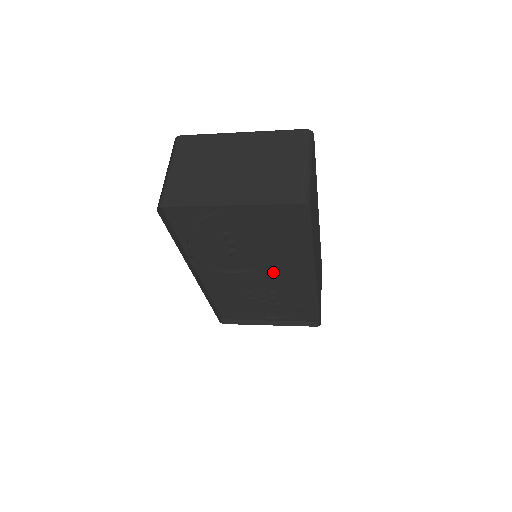
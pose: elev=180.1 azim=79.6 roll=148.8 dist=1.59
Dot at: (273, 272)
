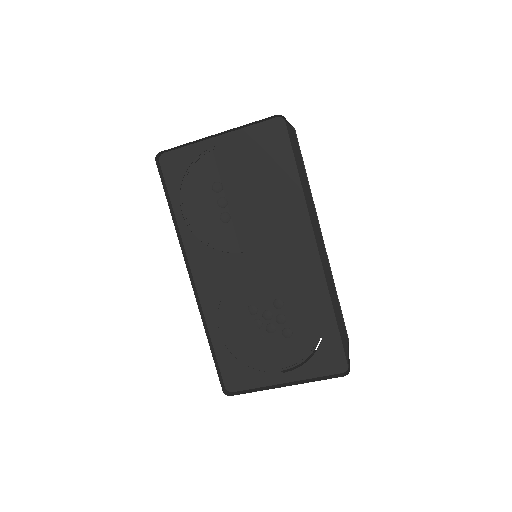
Dot at: (271, 250)
